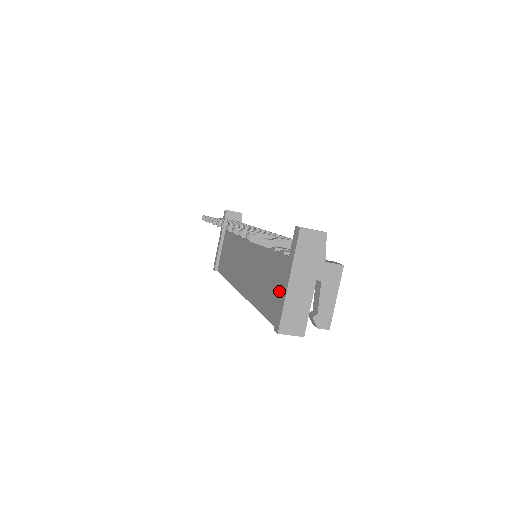
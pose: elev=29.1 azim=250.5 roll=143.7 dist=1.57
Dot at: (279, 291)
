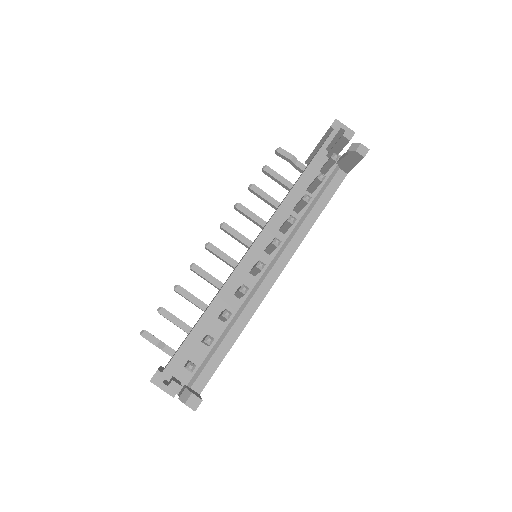
Dot at: (315, 154)
